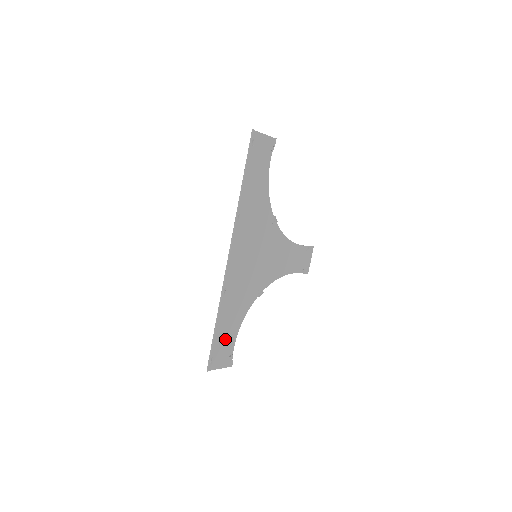
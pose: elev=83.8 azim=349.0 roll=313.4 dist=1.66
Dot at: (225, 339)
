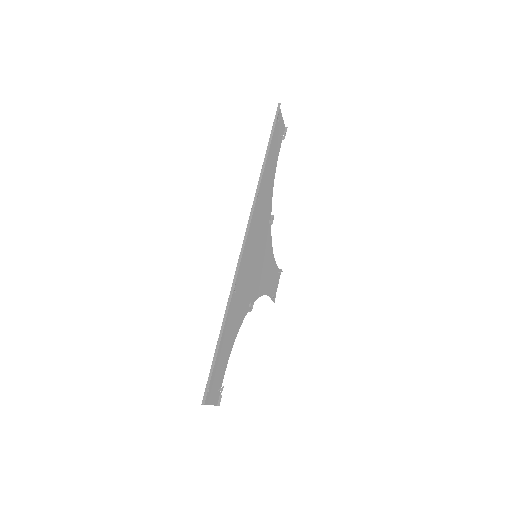
Dot at: (221, 360)
